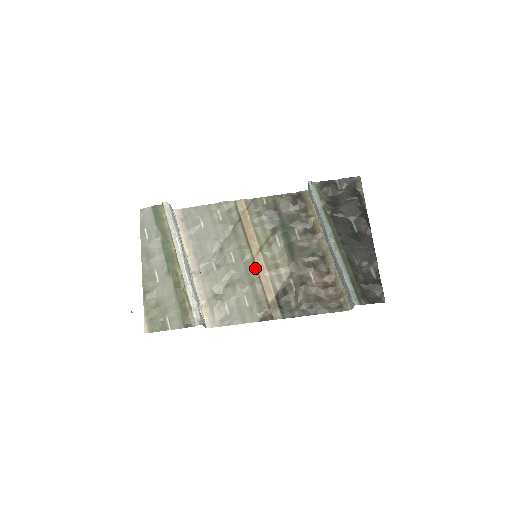
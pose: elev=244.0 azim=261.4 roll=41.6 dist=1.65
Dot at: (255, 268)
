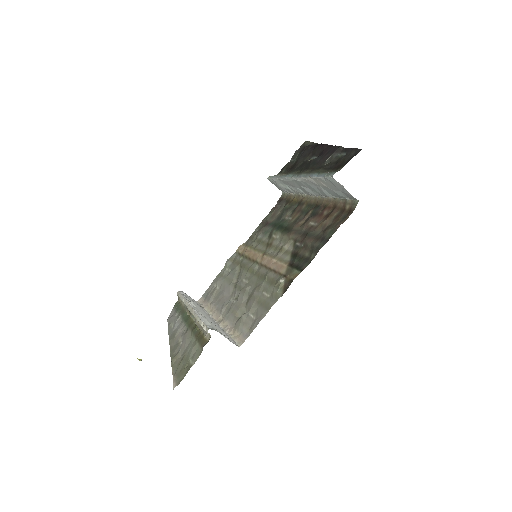
Dot at: (264, 267)
